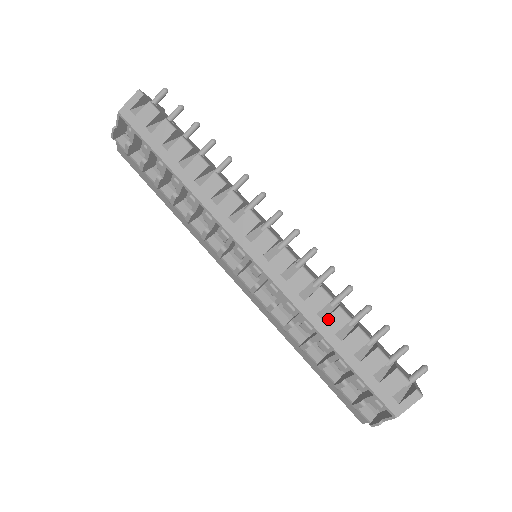
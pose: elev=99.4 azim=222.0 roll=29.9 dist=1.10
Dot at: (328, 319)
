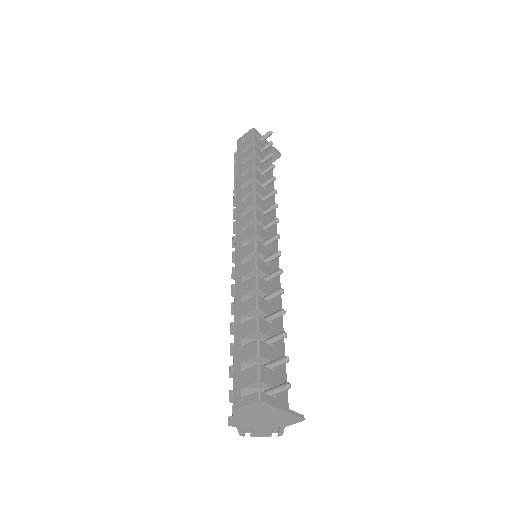
Dot at: (245, 302)
